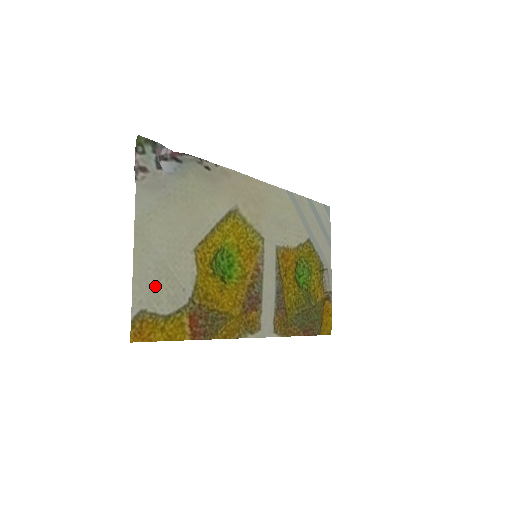
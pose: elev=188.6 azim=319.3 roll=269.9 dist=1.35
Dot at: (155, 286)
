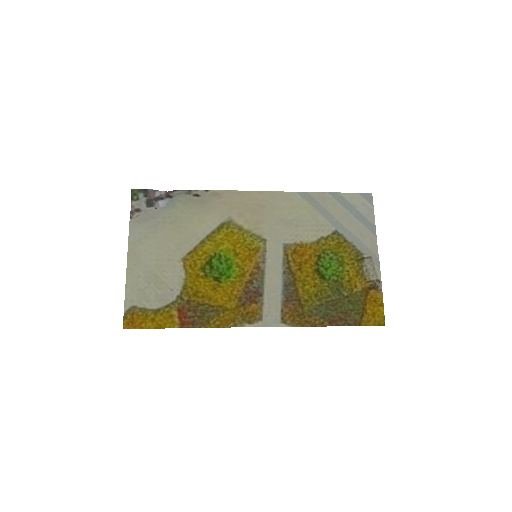
Dot at: (145, 289)
